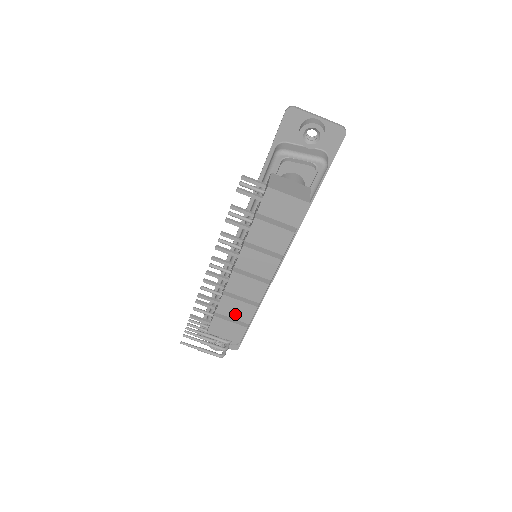
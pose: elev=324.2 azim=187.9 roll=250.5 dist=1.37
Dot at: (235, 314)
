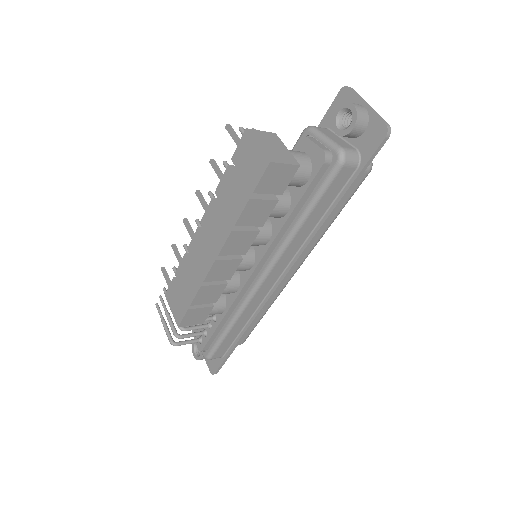
Dot at: (185, 285)
